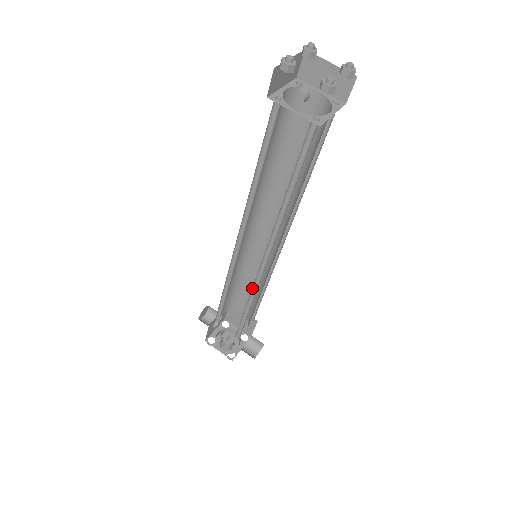
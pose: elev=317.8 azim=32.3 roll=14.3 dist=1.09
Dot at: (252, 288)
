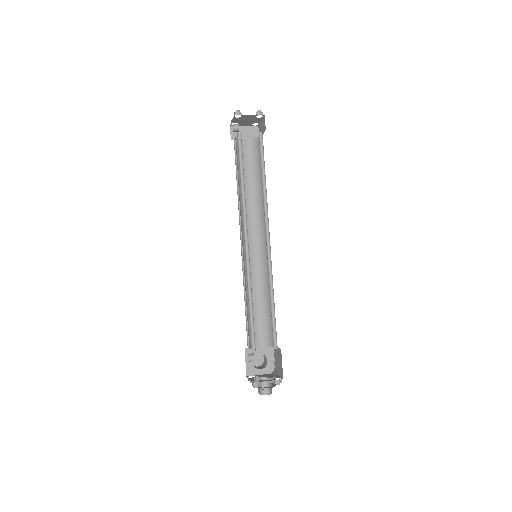
Dot at: (248, 276)
